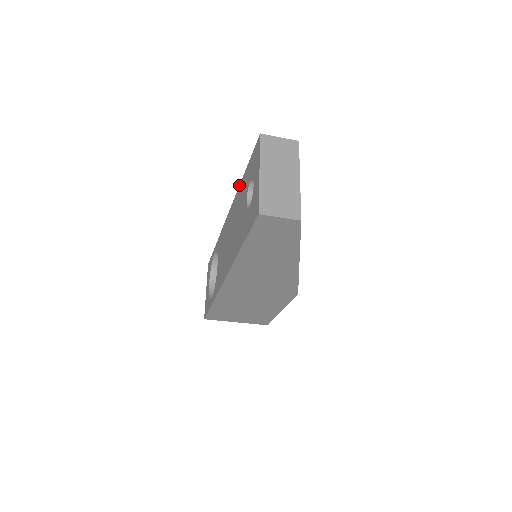
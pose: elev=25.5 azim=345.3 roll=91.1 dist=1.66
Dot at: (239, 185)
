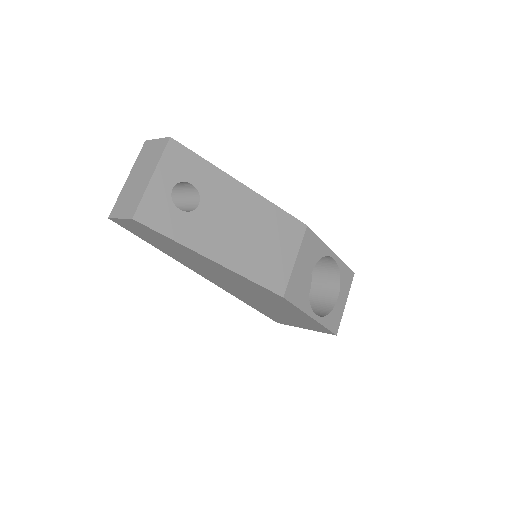
Dot at: occluded
